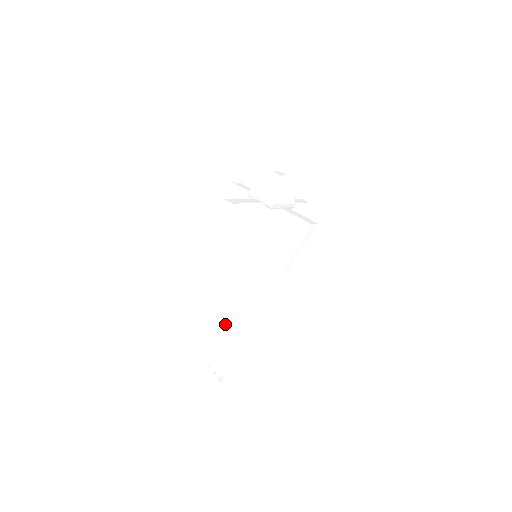
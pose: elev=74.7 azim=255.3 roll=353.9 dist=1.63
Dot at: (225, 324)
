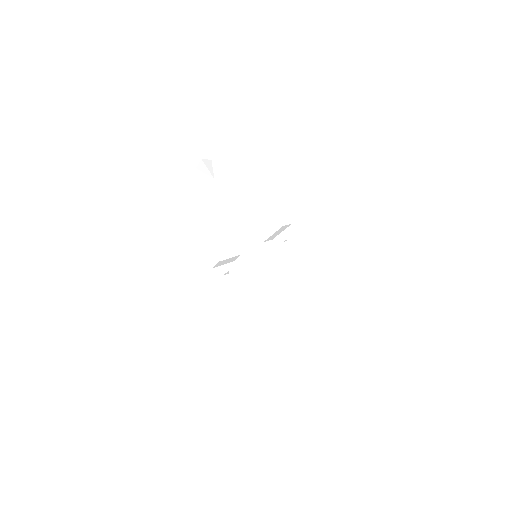
Dot at: (293, 356)
